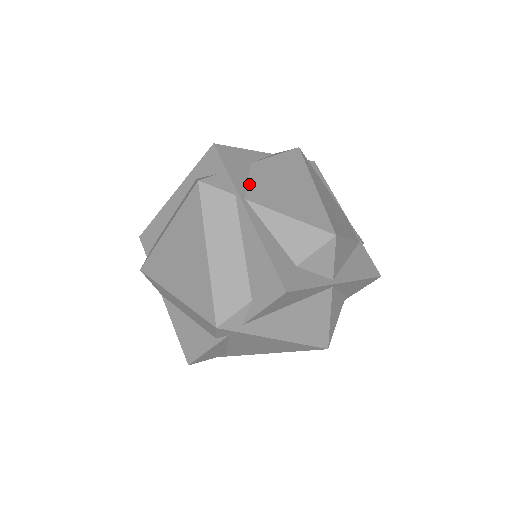
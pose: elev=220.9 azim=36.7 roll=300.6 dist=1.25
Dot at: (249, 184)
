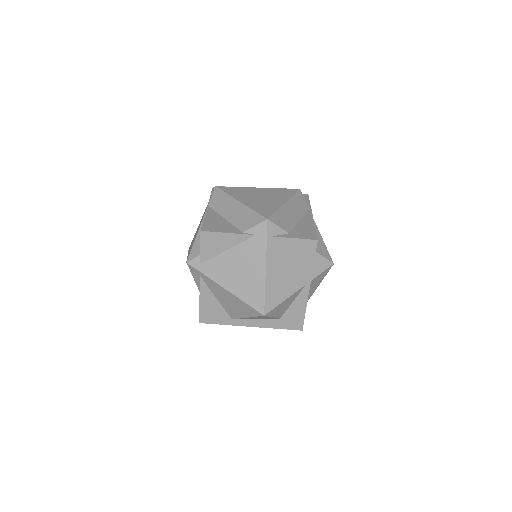
Dot at: occluded
